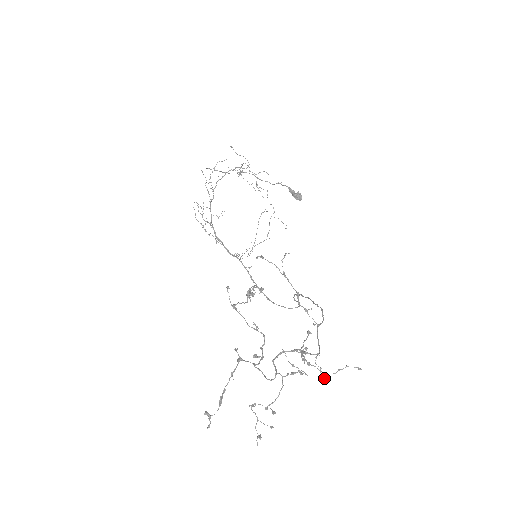
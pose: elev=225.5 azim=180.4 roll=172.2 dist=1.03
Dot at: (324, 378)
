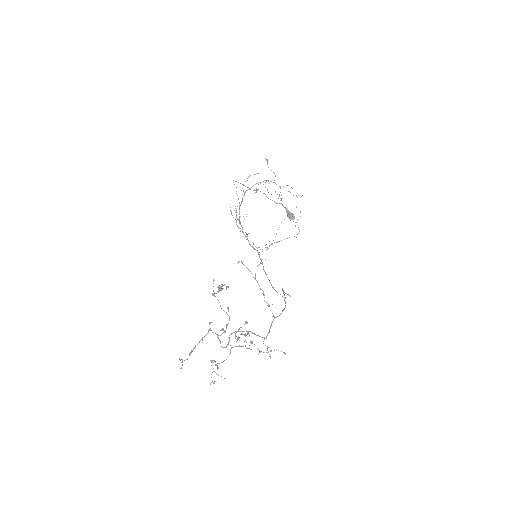
Dot at: (269, 354)
